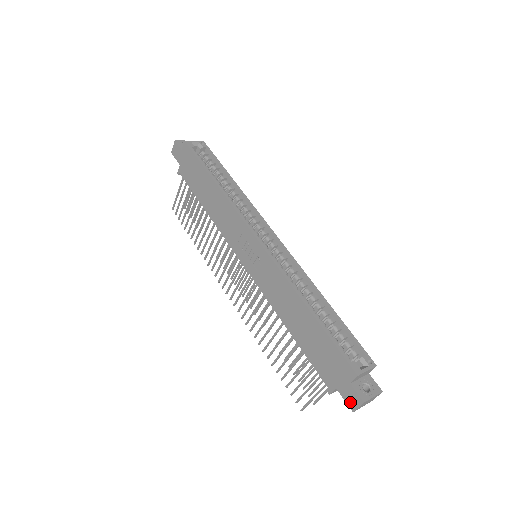
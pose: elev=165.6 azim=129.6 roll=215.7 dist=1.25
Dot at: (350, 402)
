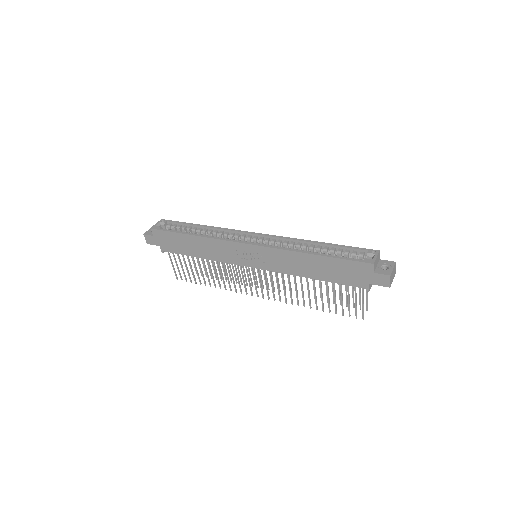
Dot at: (383, 283)
